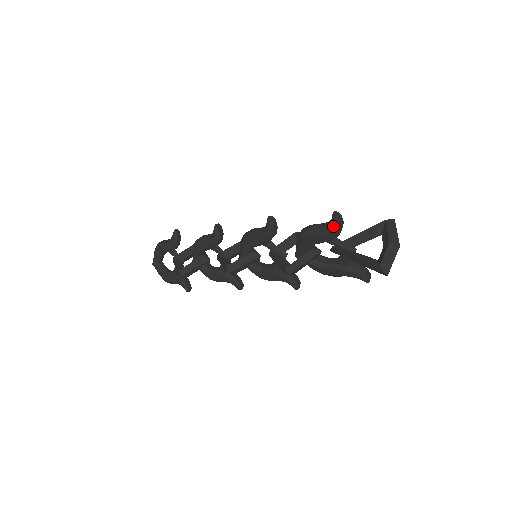
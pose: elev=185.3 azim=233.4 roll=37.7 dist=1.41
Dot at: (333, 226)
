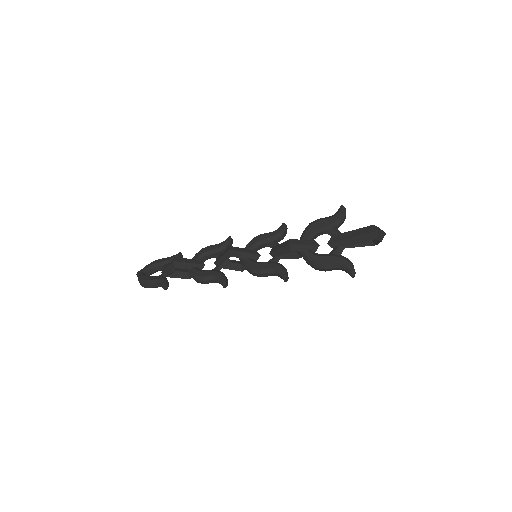
Dot at: (340, 210)
